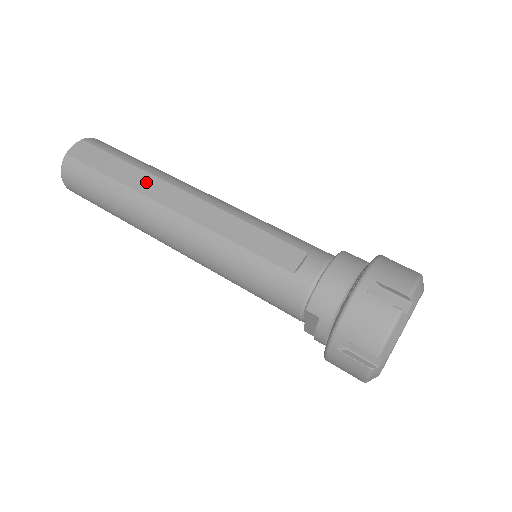
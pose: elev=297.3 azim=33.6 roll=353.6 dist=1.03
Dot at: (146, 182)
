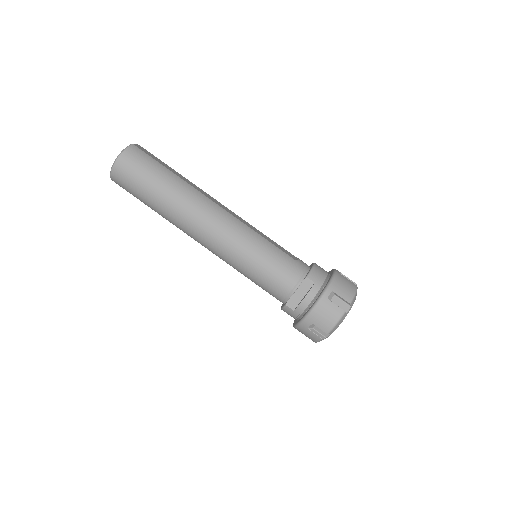
Dot at: (195, 186)
